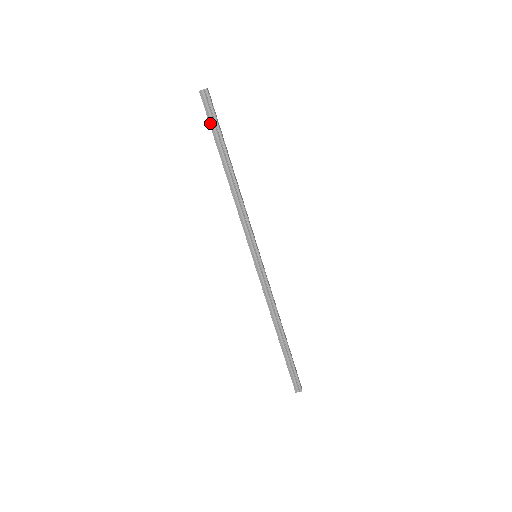
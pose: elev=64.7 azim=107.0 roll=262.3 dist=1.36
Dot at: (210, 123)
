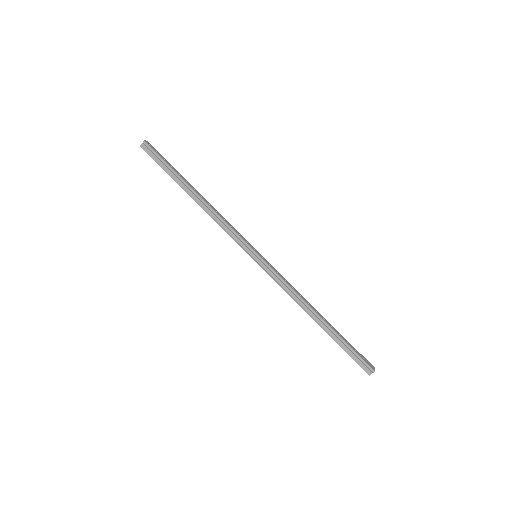
Dot at: (160, 165)
